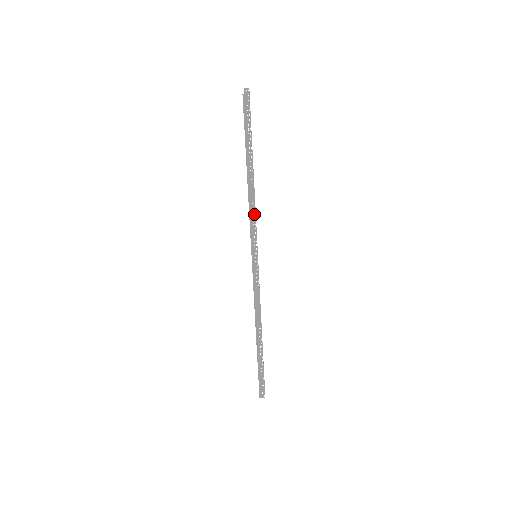
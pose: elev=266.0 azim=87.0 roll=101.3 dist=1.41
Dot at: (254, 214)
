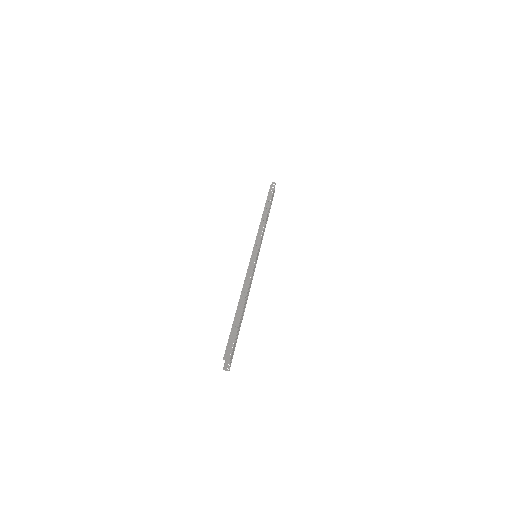
Dot at: occluded
